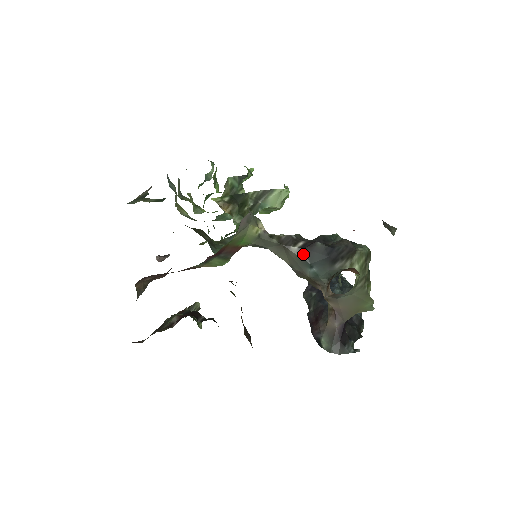
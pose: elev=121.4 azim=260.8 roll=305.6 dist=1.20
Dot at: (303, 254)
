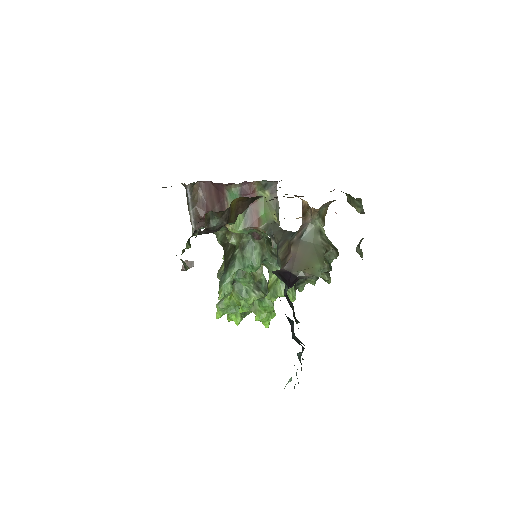
Dot at: occluded
